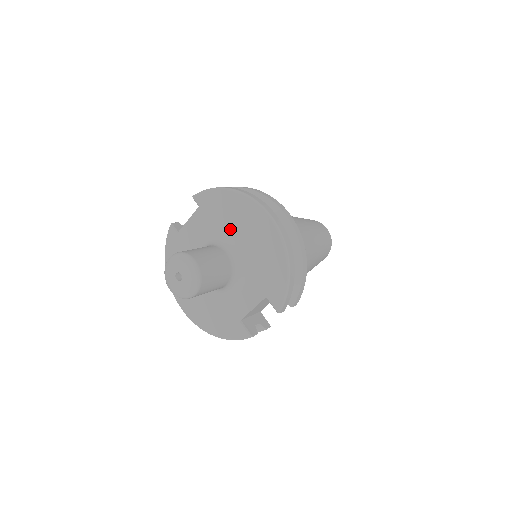
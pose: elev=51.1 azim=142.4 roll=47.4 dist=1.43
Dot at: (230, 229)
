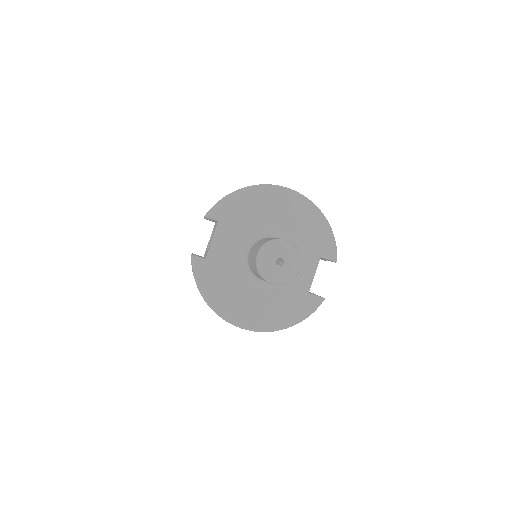
Dot at: (261, 221)
